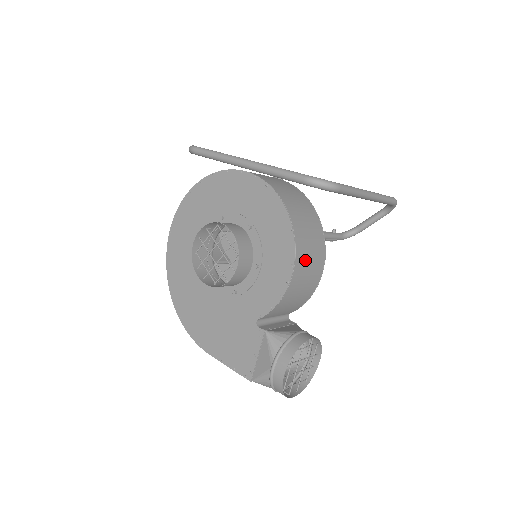
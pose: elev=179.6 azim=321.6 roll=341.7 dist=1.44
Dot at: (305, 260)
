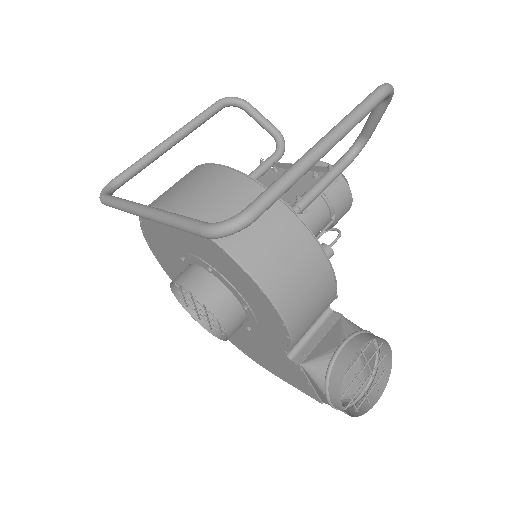
Dot at: (289, 285)
